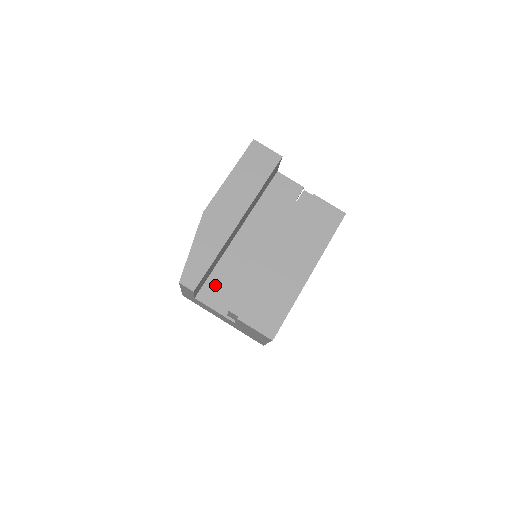
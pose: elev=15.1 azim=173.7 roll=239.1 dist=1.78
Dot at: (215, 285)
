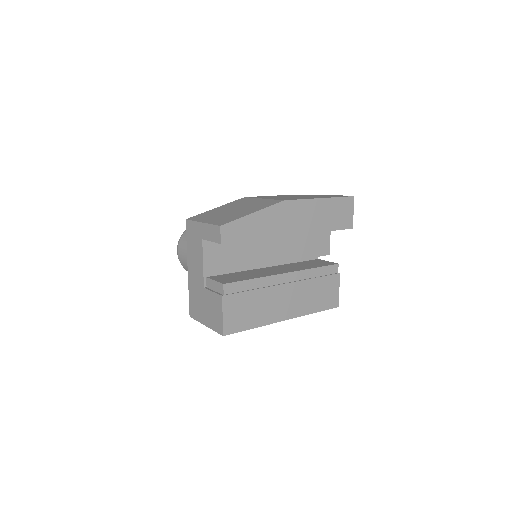
Dot at: (223, 248)
